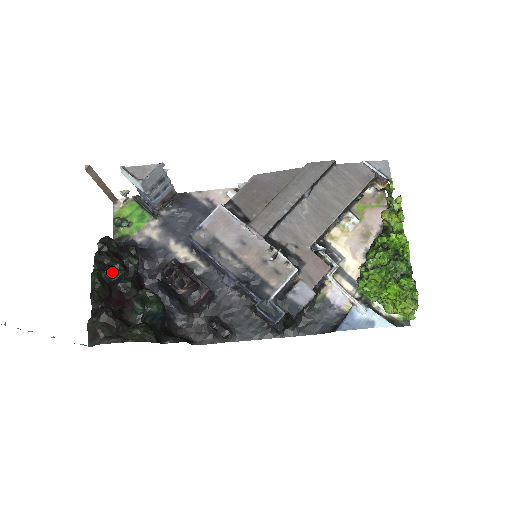
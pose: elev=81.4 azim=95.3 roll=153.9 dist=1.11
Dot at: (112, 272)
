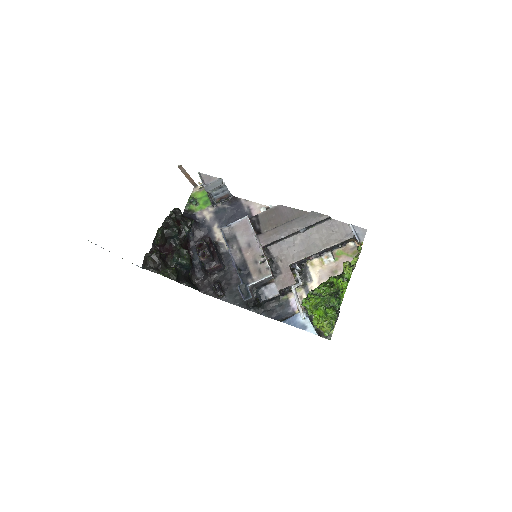
Dot at: (170, 231)
